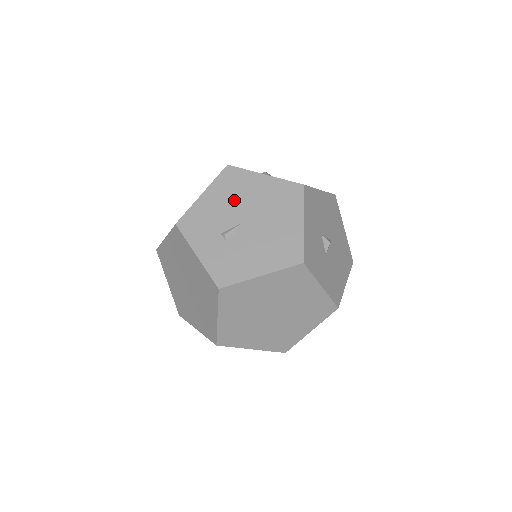
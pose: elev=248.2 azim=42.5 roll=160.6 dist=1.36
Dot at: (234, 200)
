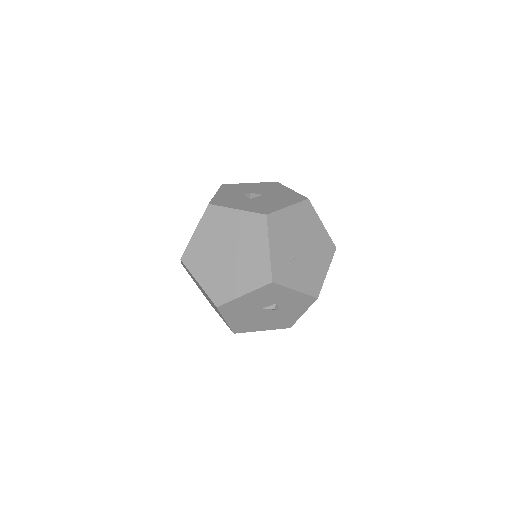
Dot at: occluded
